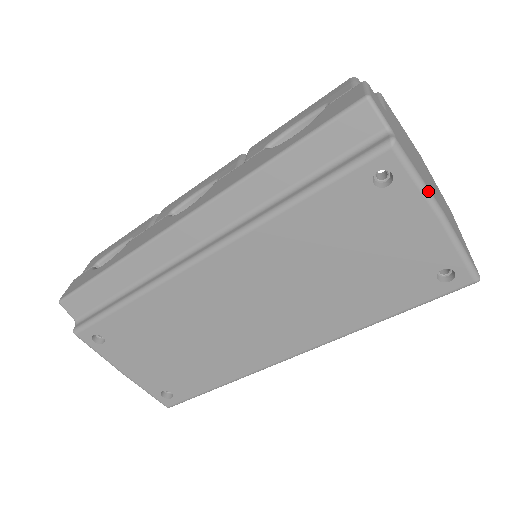
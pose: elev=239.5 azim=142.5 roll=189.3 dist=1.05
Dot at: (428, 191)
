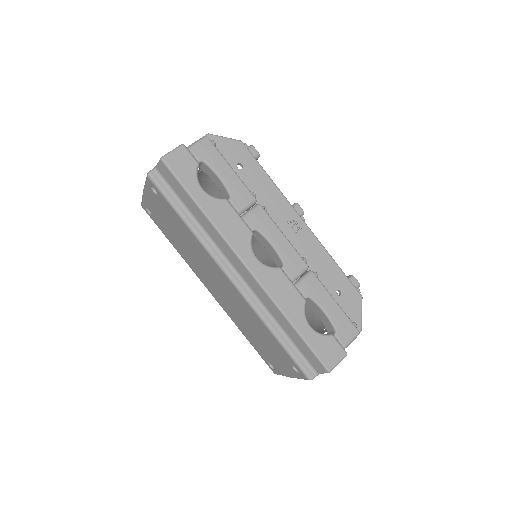
Dot at: occluded
